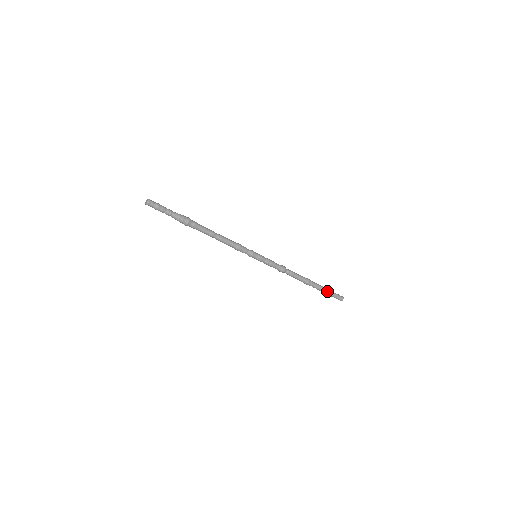
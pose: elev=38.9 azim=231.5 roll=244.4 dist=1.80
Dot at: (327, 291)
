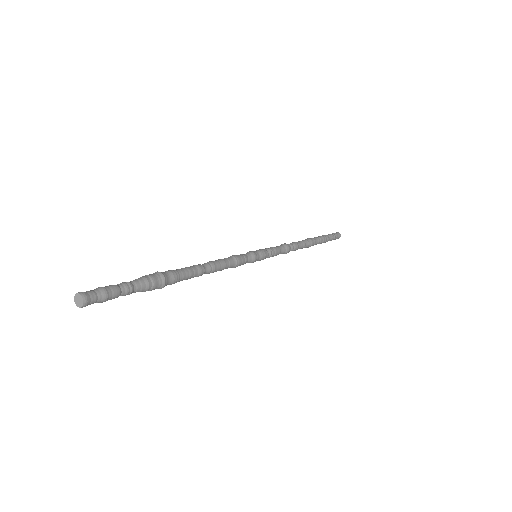
Dot at: (325, 242)
